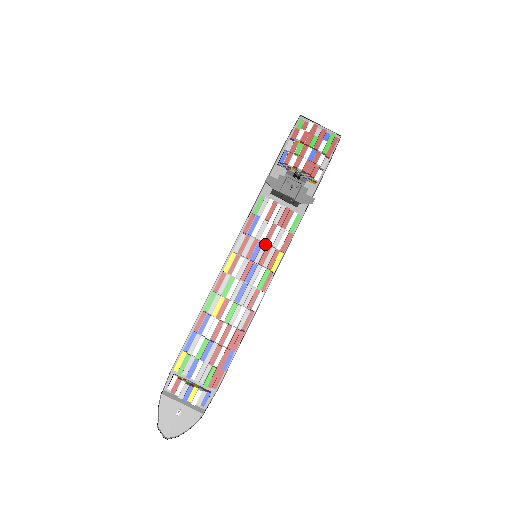
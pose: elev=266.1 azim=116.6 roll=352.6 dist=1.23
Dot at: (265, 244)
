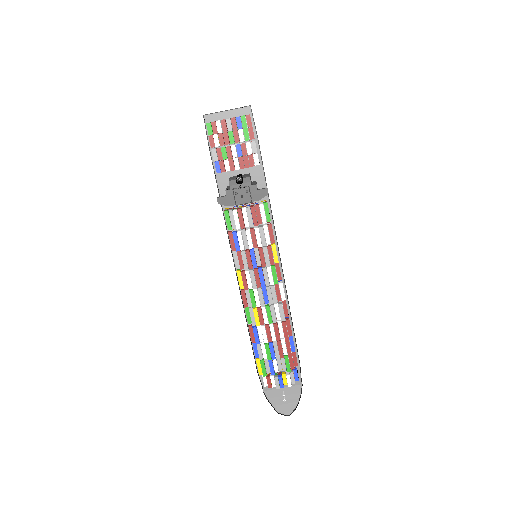
Dot at: (256, 248)
